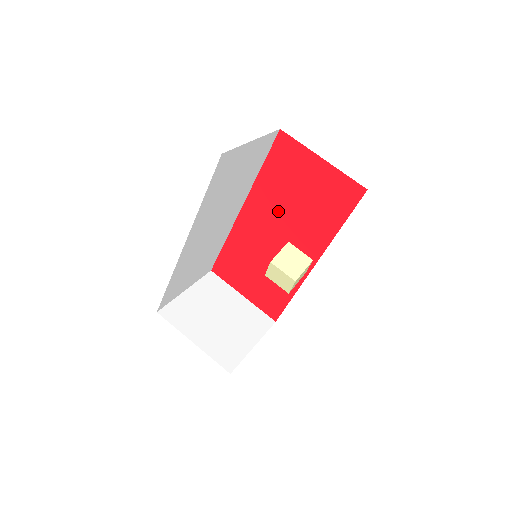
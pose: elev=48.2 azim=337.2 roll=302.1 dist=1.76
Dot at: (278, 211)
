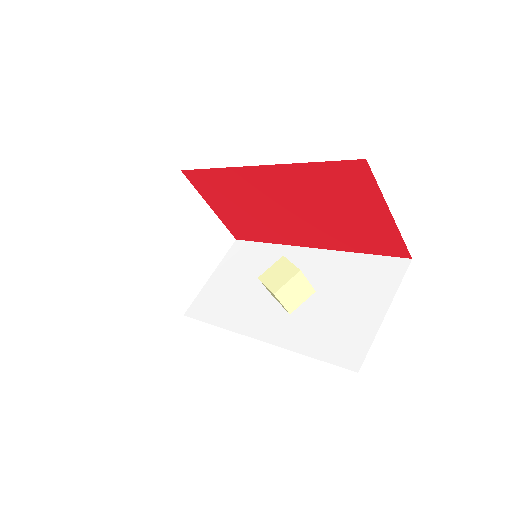
Dot at: (300, 199)
